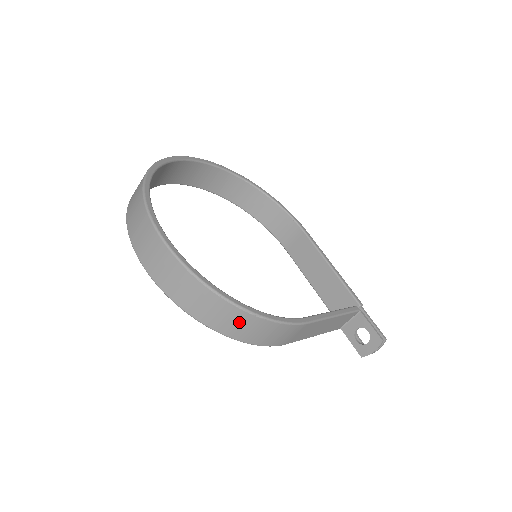
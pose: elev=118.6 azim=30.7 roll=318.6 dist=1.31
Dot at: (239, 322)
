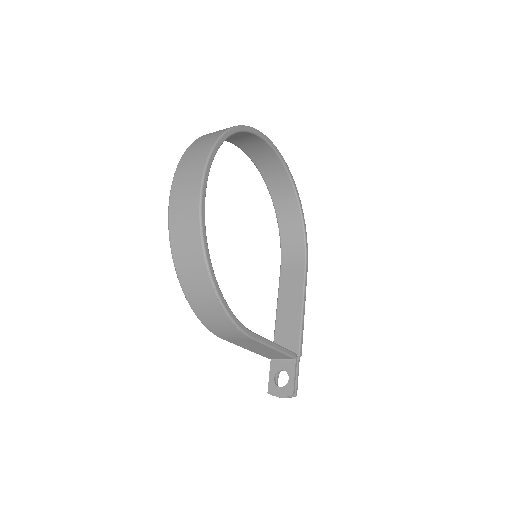
Dot at: (204, 297)
